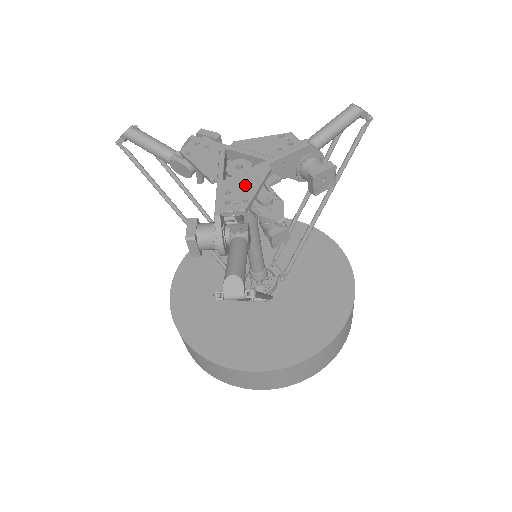
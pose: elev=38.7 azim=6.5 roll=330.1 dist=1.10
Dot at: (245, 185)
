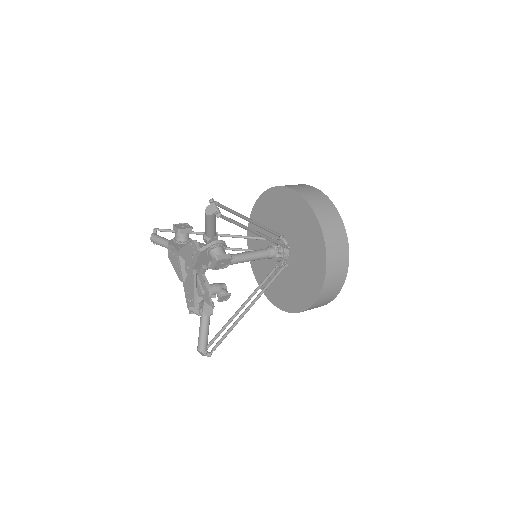
Dot at: (190, 288)
